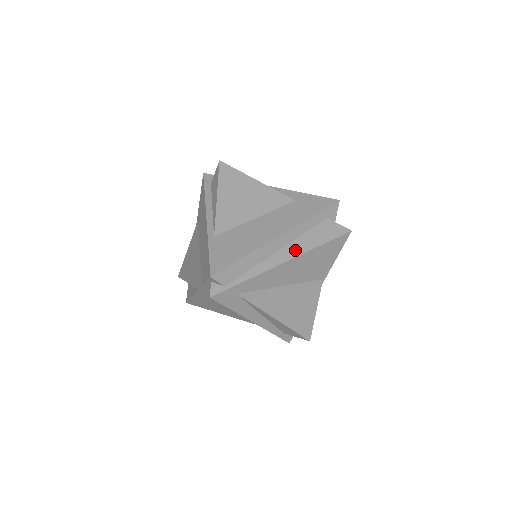
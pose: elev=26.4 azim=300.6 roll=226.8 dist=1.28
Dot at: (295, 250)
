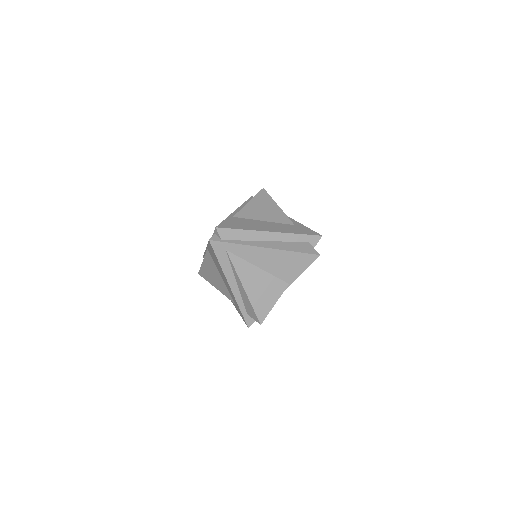
Dot at: (276, 246)
